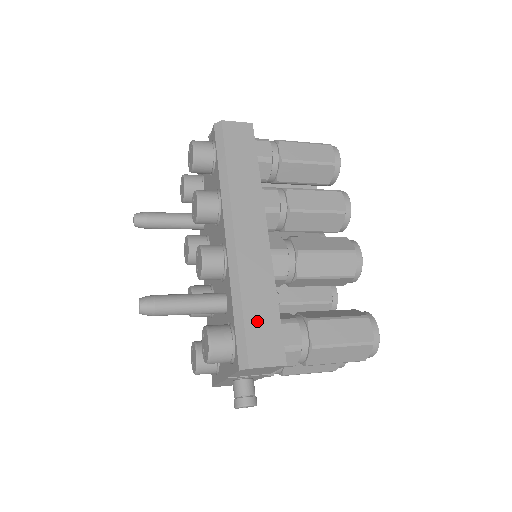
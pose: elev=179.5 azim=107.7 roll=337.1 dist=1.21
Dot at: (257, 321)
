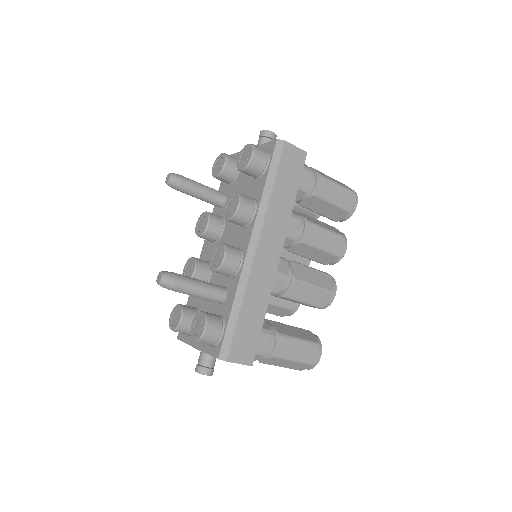
Dot at: (245, 327)
